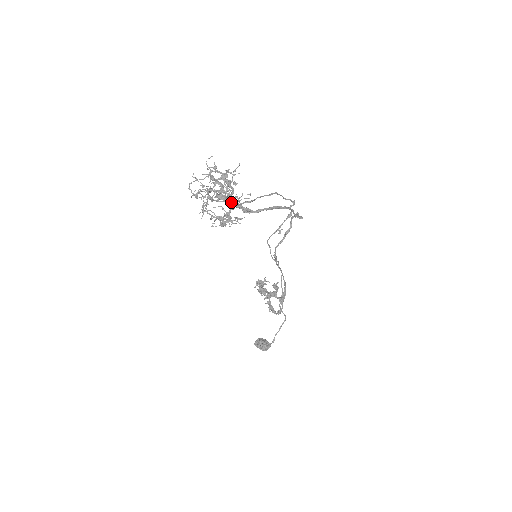
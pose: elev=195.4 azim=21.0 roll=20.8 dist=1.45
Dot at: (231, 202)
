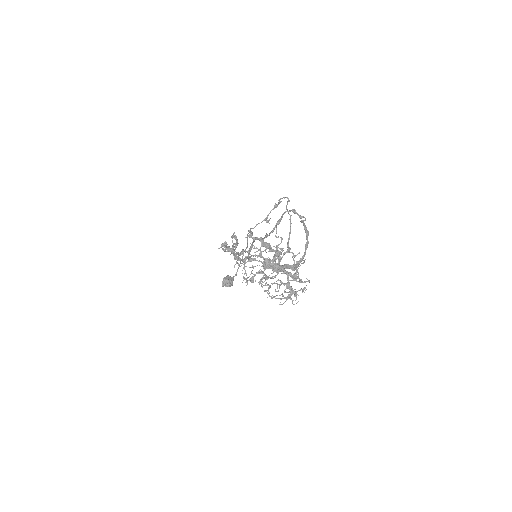
Dot at: (292, 277)
